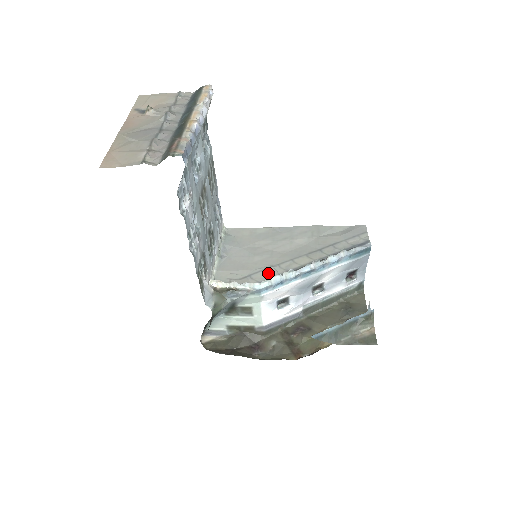
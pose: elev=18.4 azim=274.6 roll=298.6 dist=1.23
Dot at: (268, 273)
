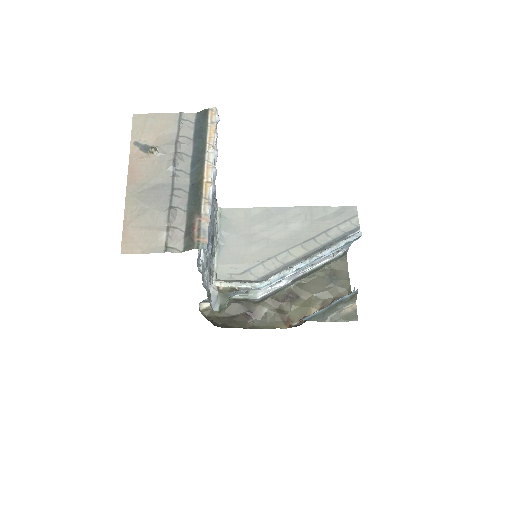
Dot at: (266, 267)
